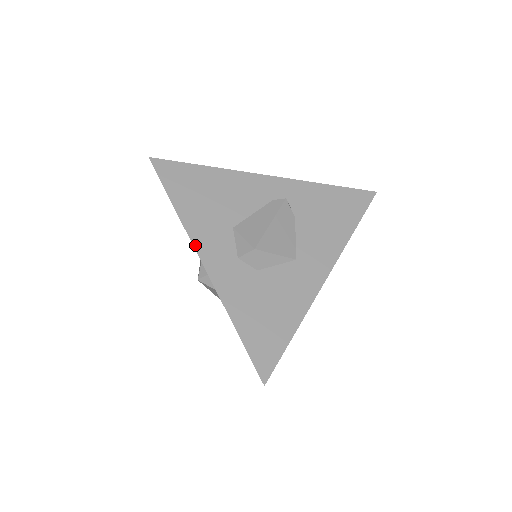
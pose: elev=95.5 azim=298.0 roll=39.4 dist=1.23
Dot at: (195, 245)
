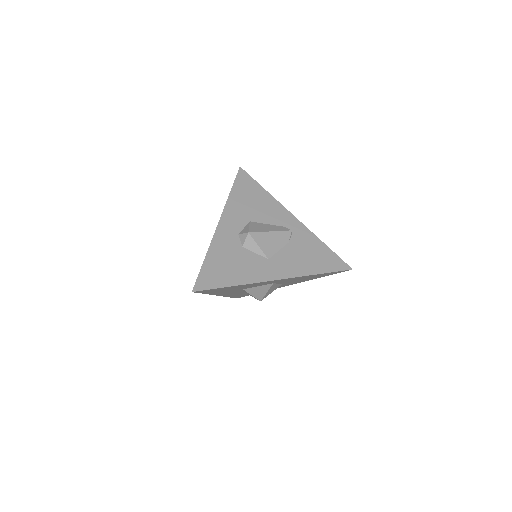
Dot at: (223, 213)
